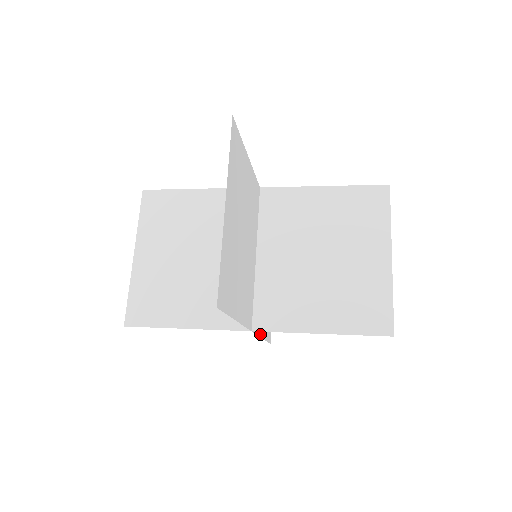
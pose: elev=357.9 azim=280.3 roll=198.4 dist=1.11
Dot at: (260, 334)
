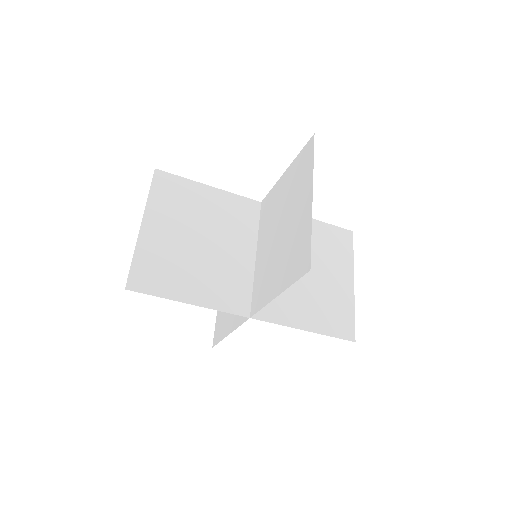
Dot at: (294, 325)
